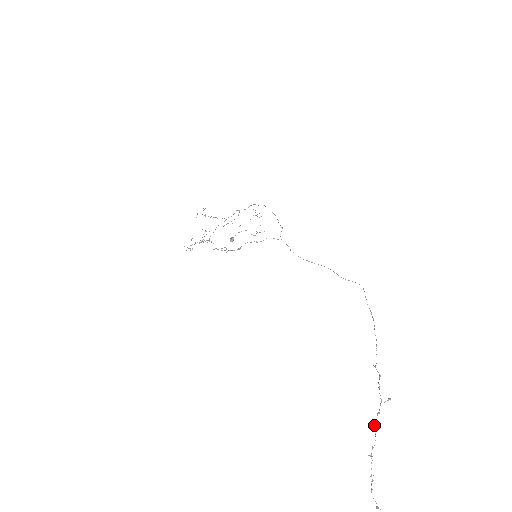
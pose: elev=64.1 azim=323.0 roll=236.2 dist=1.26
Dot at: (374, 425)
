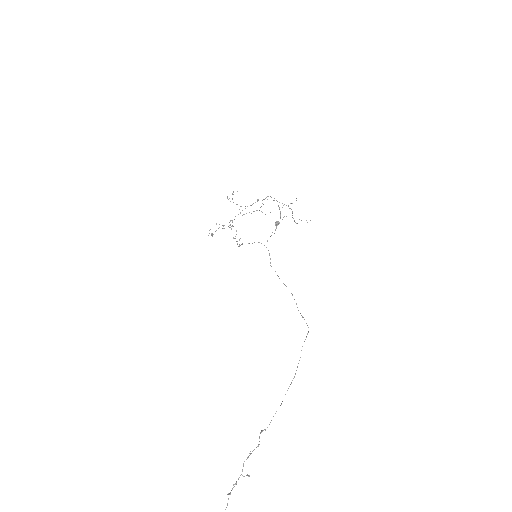
Dot at: (228, 493)
